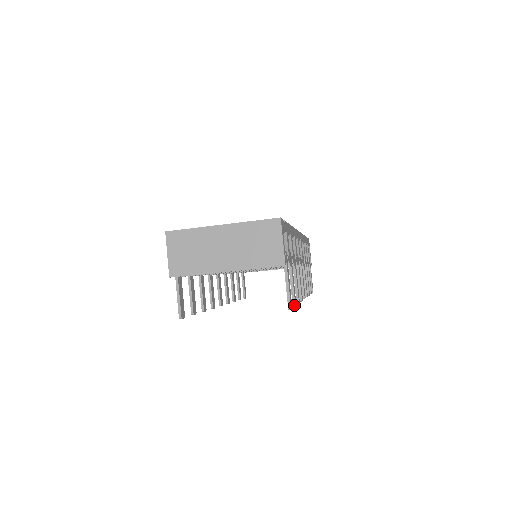
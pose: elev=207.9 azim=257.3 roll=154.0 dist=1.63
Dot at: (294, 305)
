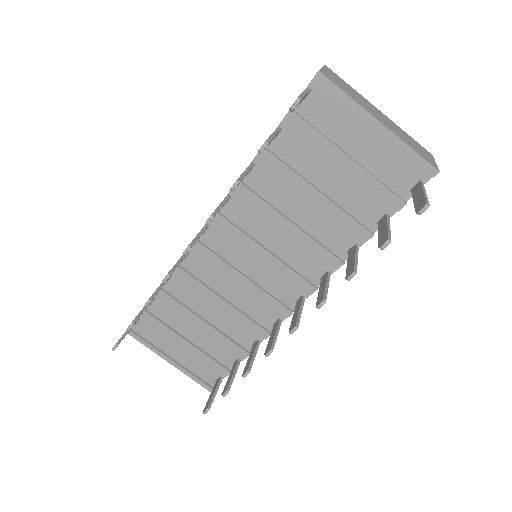
Dot at: (390, 240)
